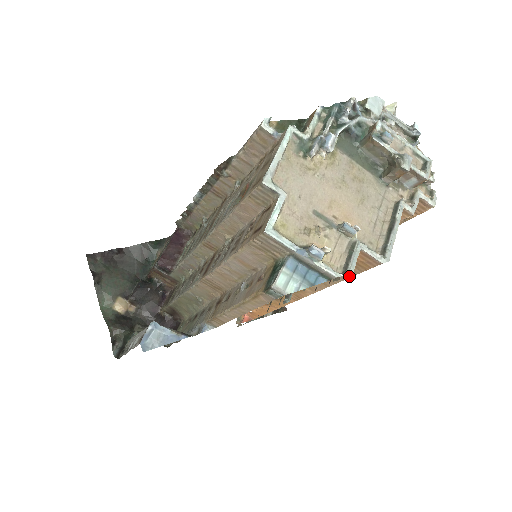
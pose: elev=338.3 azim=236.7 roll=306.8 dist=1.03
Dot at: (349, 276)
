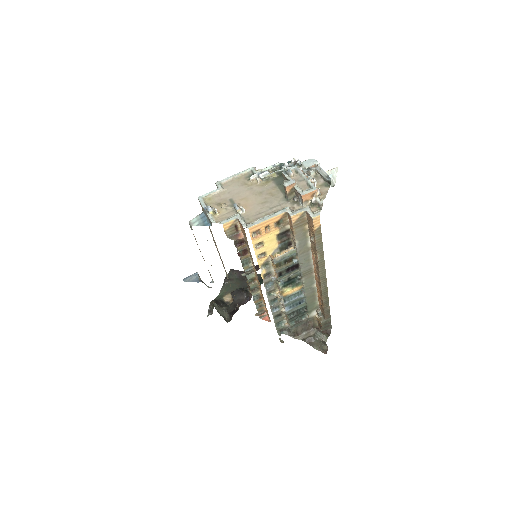
Dot at: occluded
